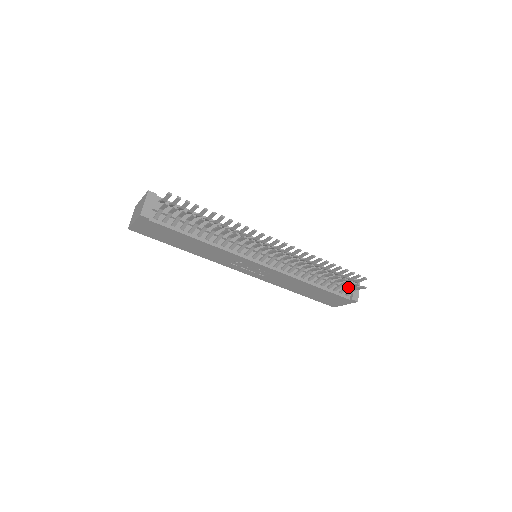
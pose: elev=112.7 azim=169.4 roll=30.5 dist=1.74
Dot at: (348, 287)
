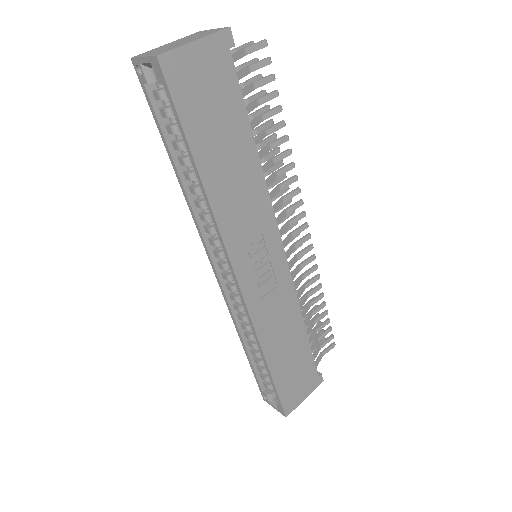
Dot at: (319, 348)
